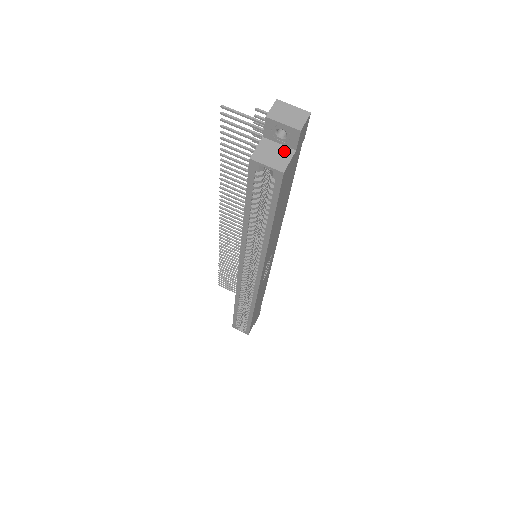
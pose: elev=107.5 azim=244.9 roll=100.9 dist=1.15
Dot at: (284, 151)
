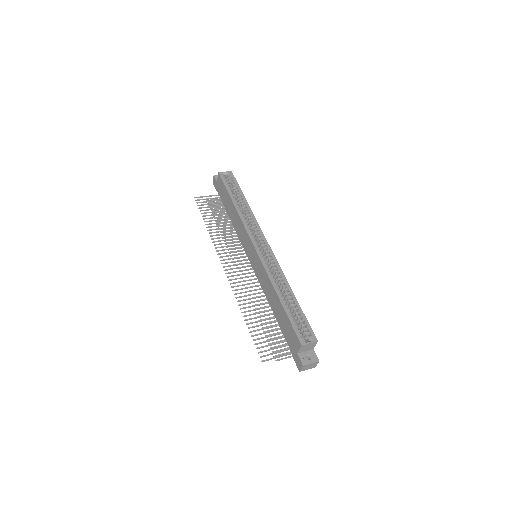
Dot at: occluded
